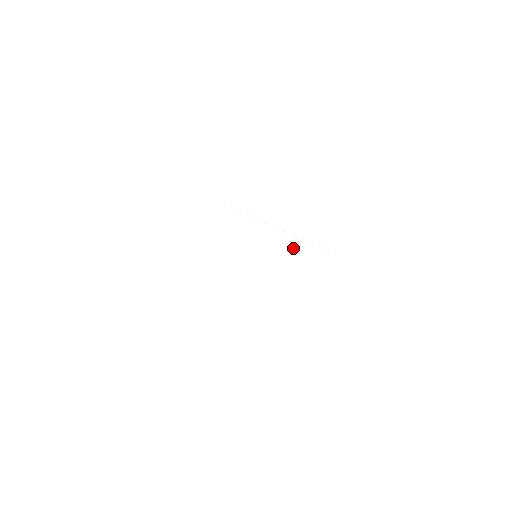
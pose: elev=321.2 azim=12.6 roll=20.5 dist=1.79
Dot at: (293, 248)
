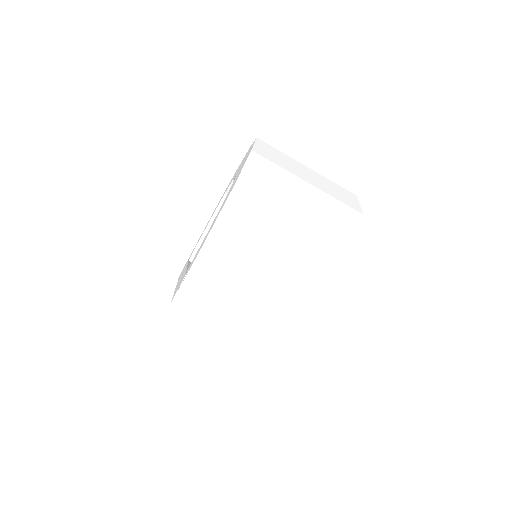
Dot at: occluded
